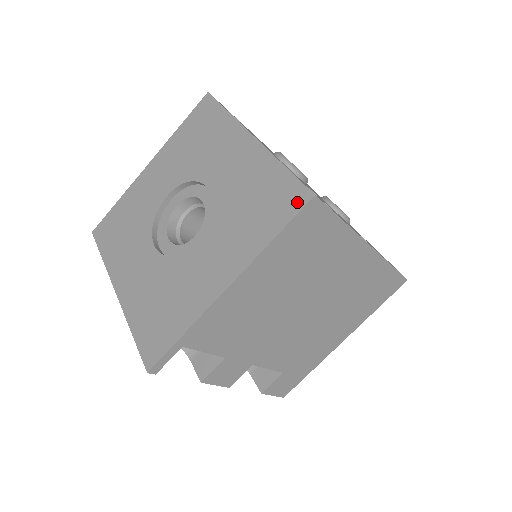
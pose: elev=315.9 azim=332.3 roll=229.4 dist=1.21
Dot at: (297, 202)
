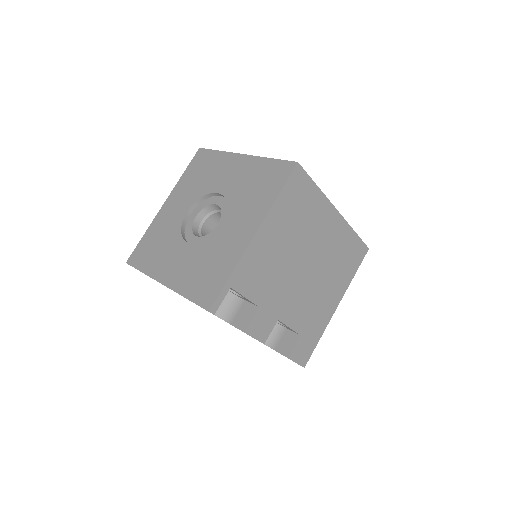
Dot at: (287, 170)
